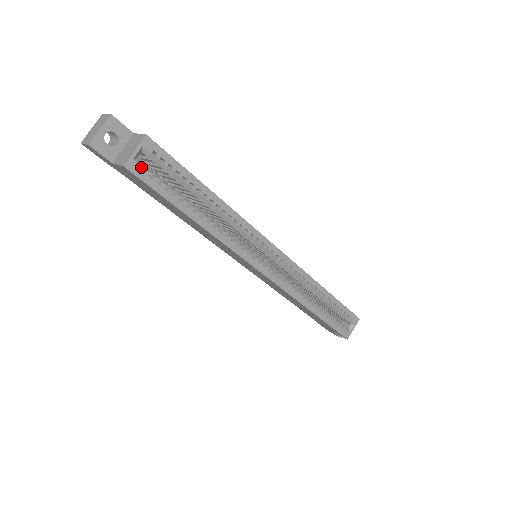
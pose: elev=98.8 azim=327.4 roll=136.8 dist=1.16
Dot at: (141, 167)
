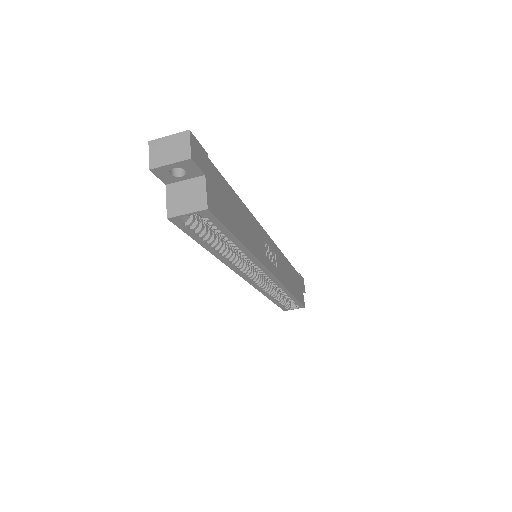
Dot at: occluded
